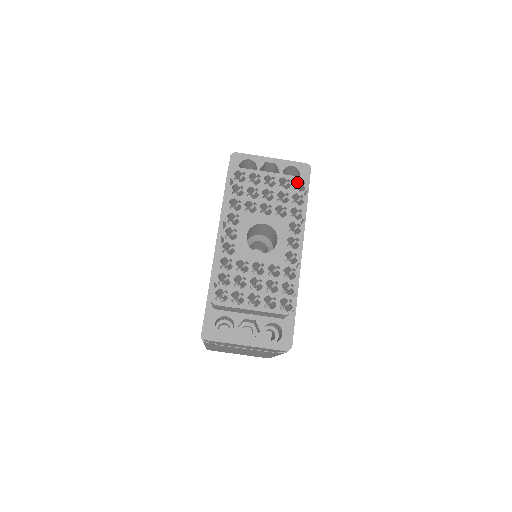
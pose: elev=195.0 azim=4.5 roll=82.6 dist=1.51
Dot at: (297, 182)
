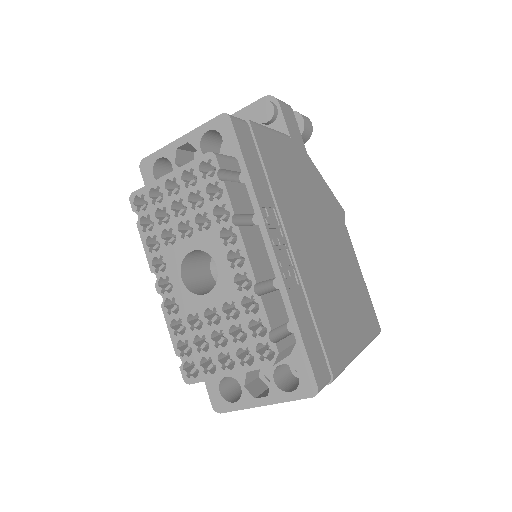
Dot at: occluded
